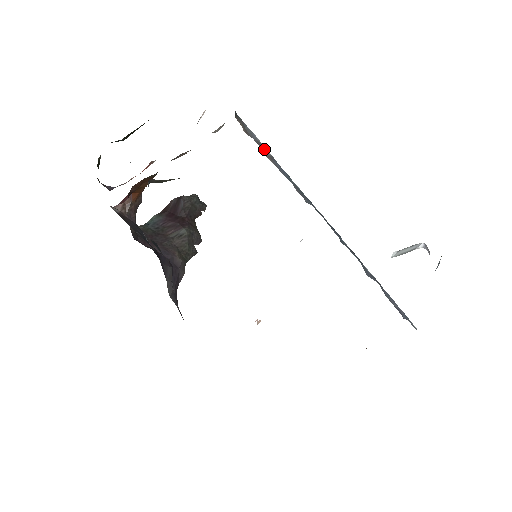
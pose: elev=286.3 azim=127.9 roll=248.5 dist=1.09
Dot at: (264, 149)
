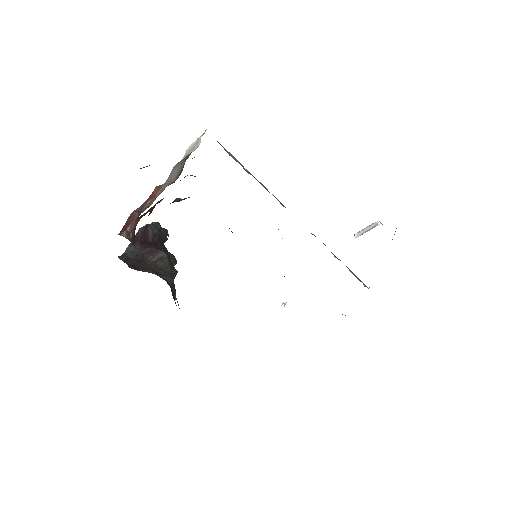
Dot at: (243, 167)
